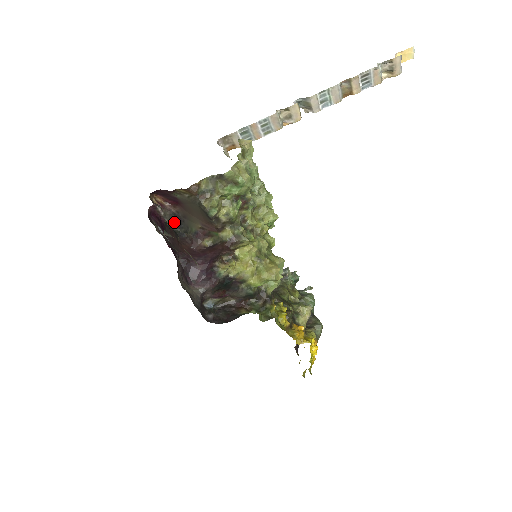
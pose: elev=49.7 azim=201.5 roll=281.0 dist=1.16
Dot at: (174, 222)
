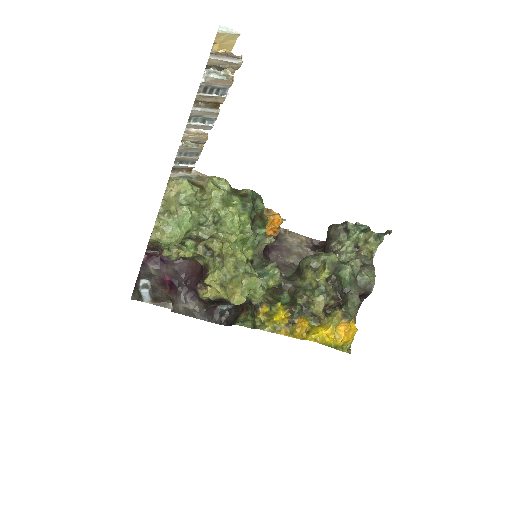
Dot at: occluded
